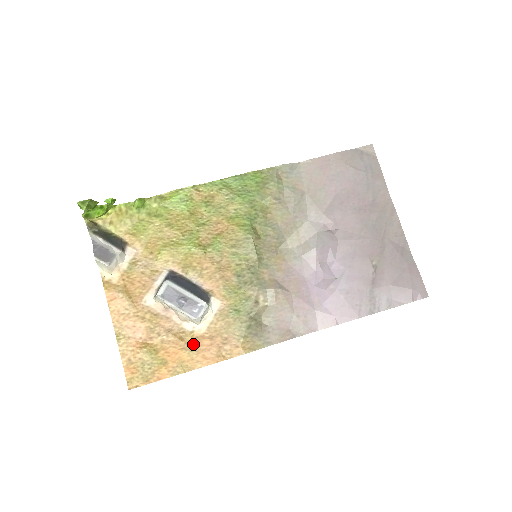
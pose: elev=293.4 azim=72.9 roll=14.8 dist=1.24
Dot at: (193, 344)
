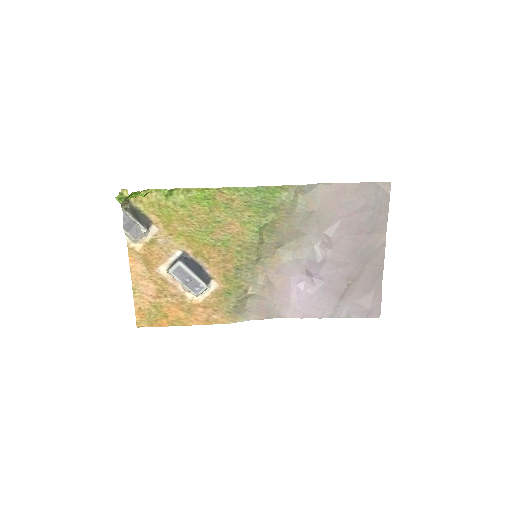
Dot at: (190, 309)
